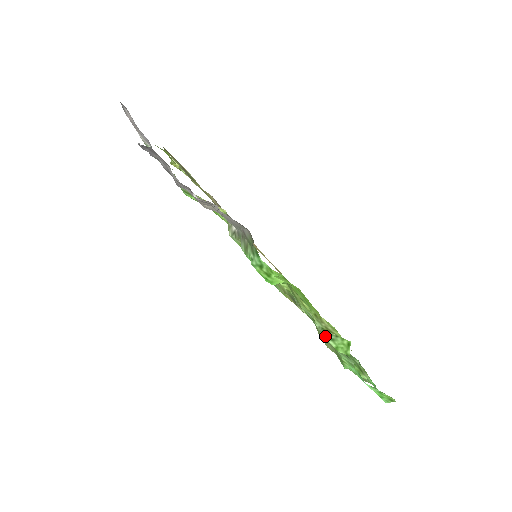
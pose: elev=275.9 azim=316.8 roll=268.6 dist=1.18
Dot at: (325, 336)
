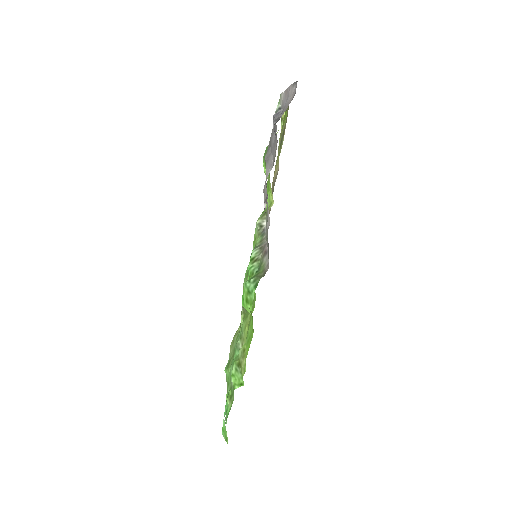
Dot at: (235, 362)
